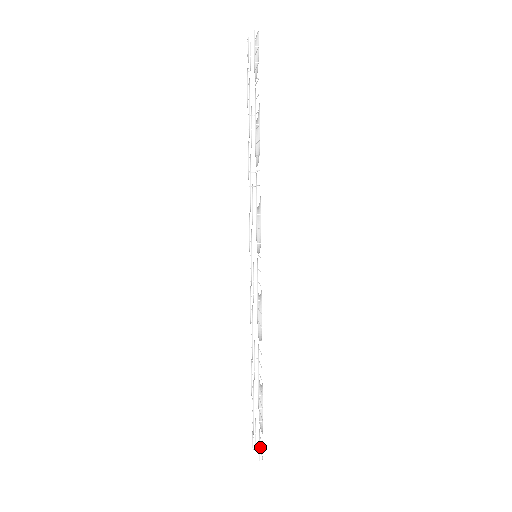
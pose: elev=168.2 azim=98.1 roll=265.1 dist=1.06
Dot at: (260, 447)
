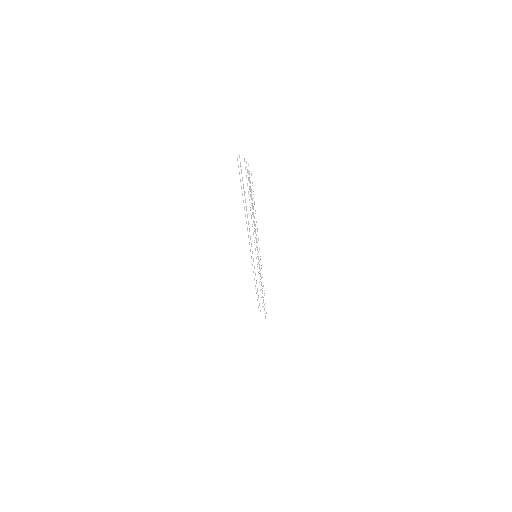
Dot at: occluded
